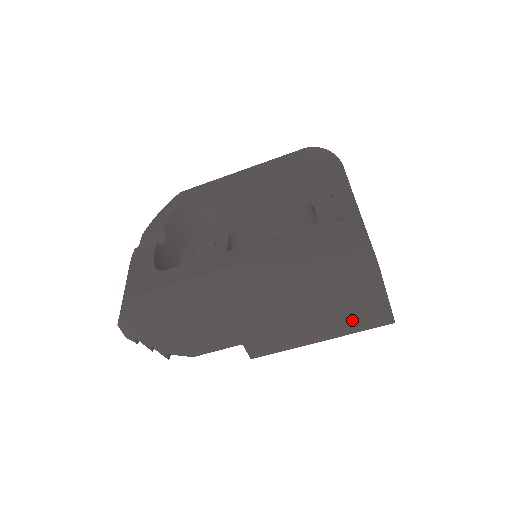
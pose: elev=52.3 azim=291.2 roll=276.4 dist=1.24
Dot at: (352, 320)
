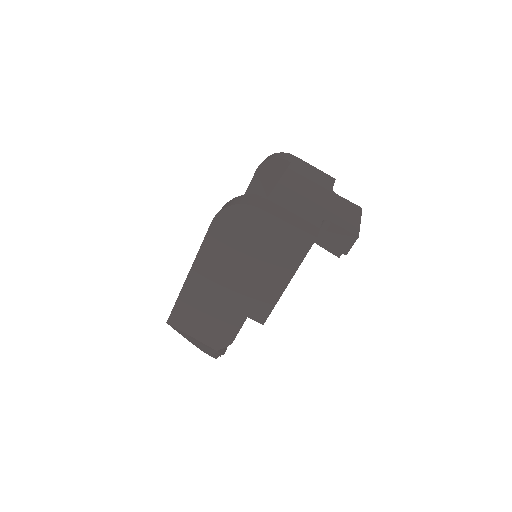
Dot at: (289, 255)
